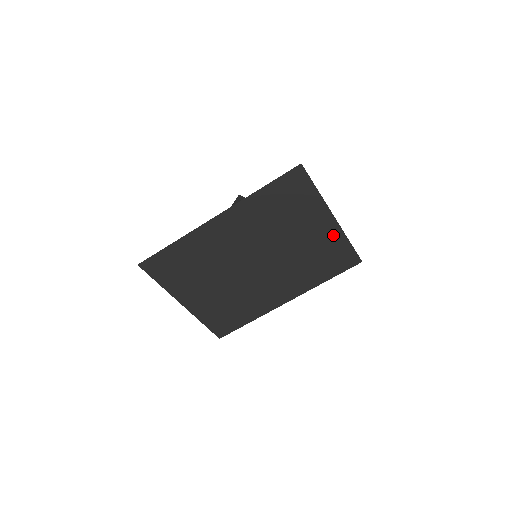
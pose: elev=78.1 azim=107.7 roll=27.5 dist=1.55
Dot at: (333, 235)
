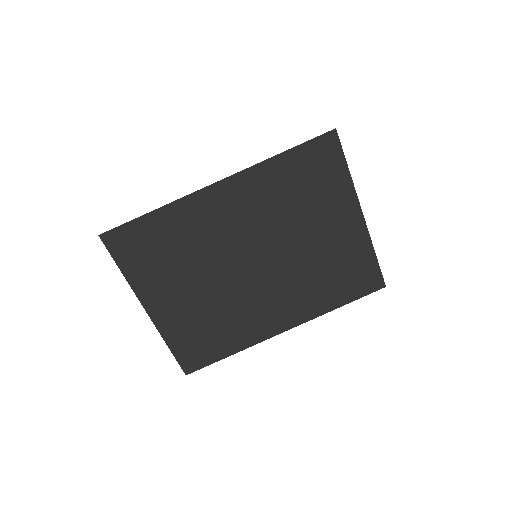
Dot at: (357, 240)
